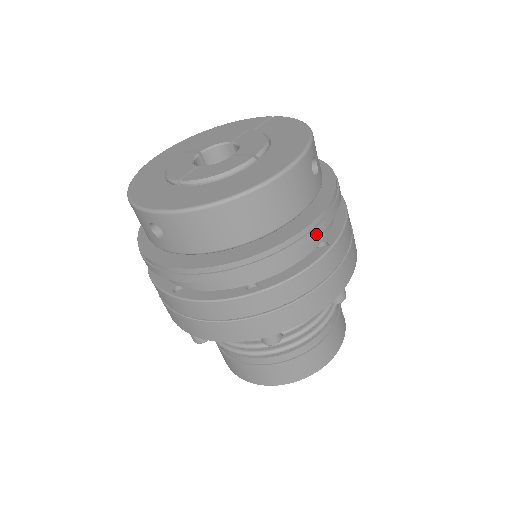
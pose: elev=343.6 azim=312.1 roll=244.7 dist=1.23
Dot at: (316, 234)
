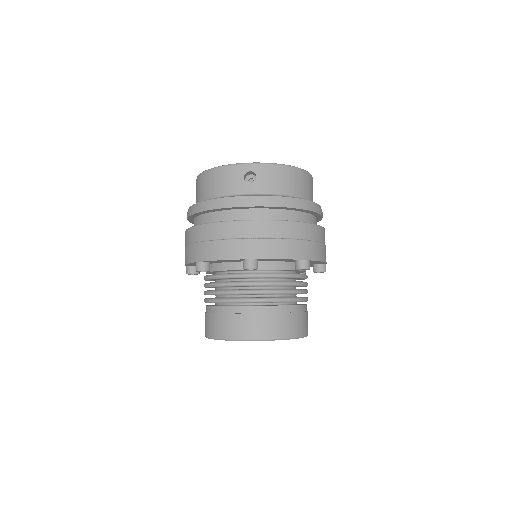
Dot at: (322, 215)
